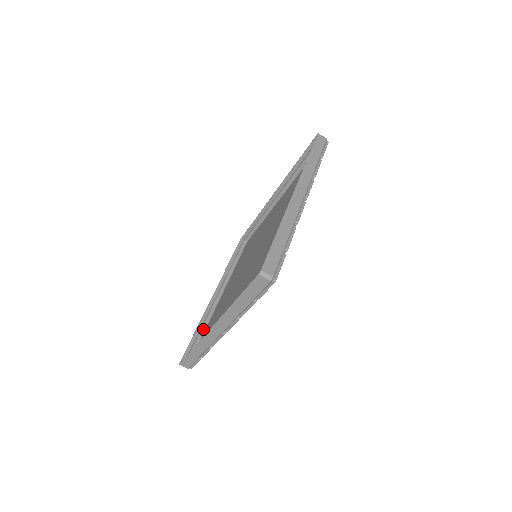
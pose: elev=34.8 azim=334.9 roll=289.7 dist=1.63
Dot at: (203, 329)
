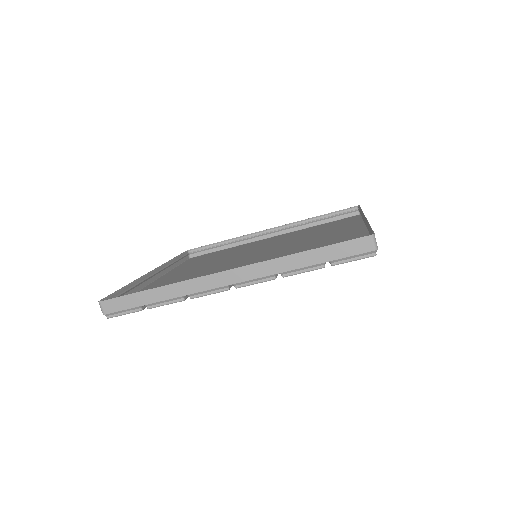
Dot at: (132, 291)
